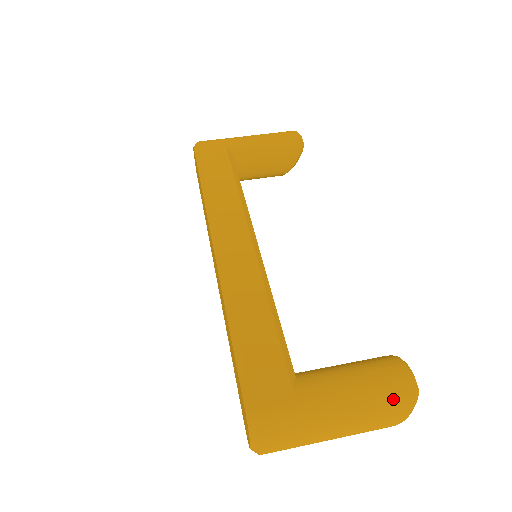
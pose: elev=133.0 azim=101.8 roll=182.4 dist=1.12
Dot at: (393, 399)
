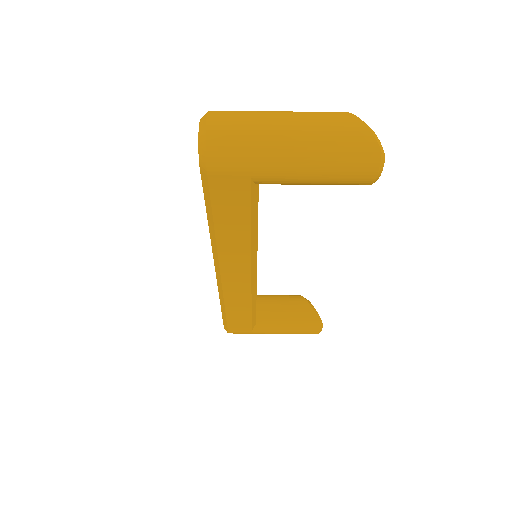
Dot at: occluded
